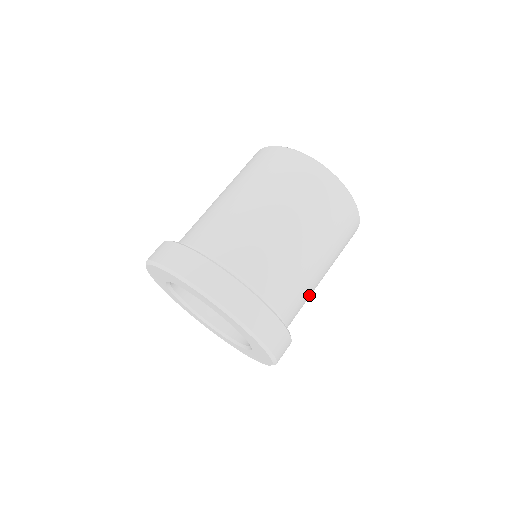
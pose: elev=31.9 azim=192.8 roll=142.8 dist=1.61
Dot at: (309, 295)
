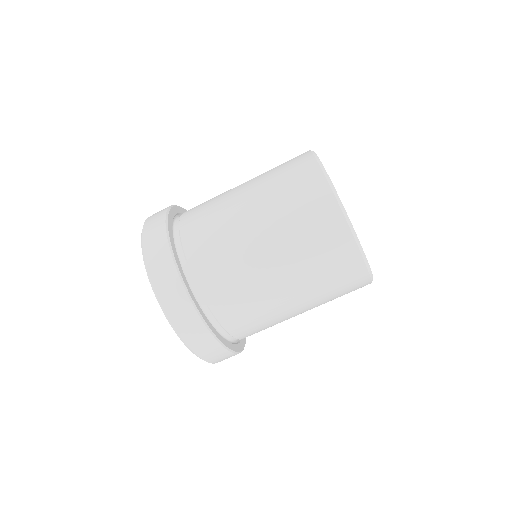
Dot at: (259, 301)
